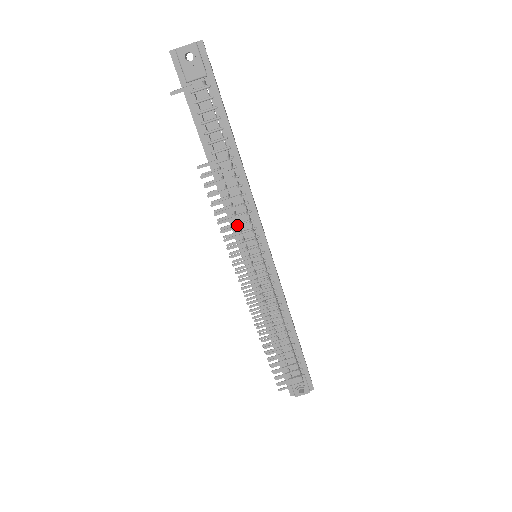
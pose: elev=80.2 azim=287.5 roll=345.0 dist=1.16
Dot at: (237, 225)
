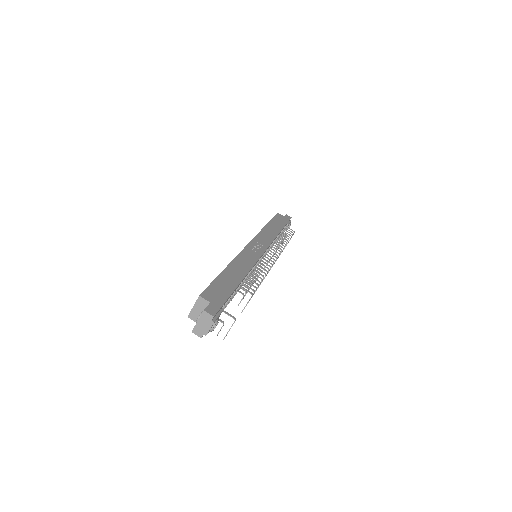
Dot at: occluded
